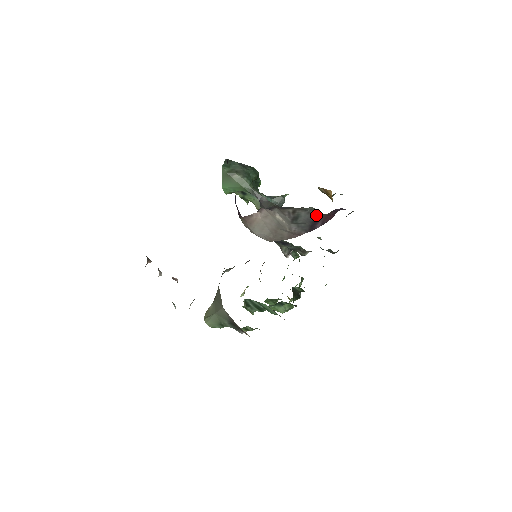
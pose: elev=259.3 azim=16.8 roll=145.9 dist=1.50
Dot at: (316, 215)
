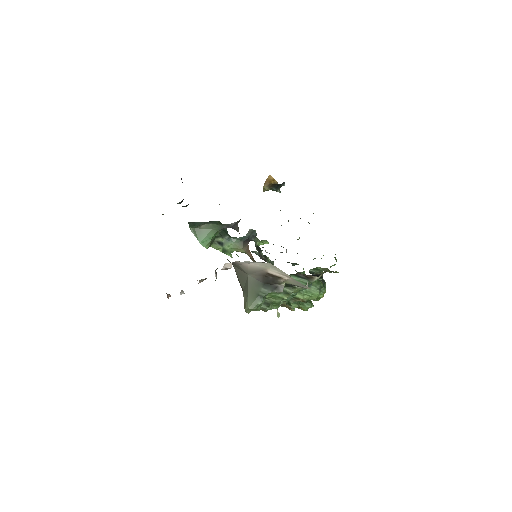
Dot at: occluded
